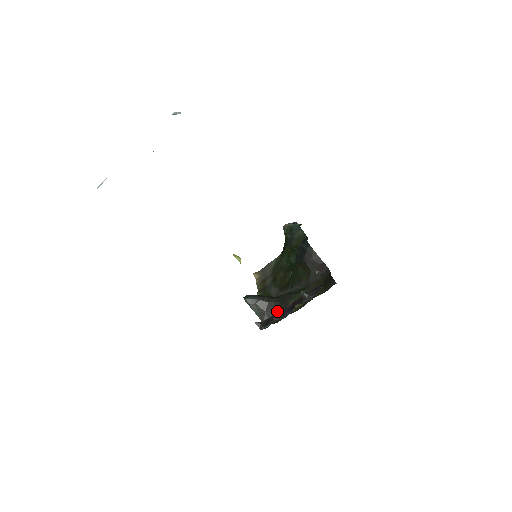
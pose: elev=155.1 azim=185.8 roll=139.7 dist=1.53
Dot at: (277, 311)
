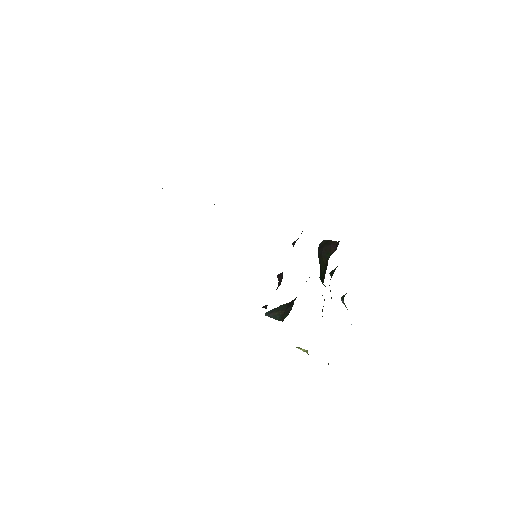
Dot at: occluded
